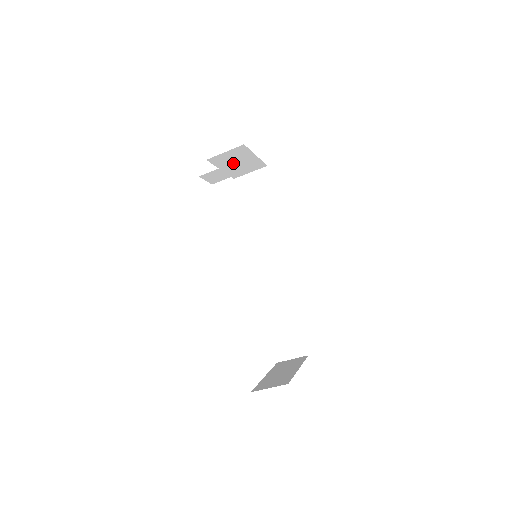
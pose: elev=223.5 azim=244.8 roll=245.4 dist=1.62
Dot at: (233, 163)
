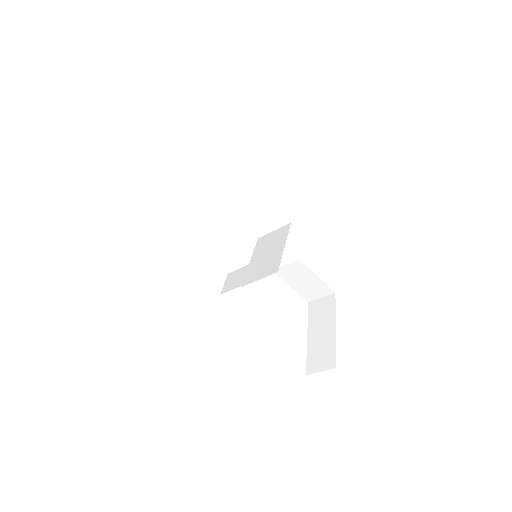
Dot at: occluded
